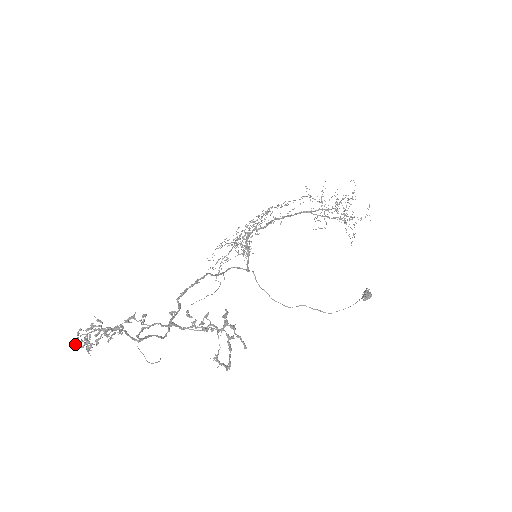
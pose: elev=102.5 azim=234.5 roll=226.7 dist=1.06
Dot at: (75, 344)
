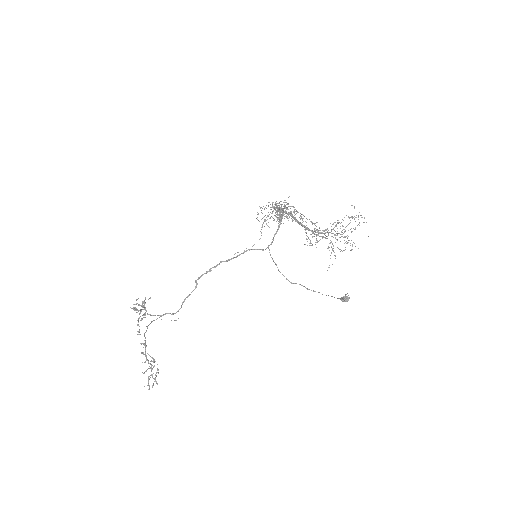
Dot at: (136, 304)
